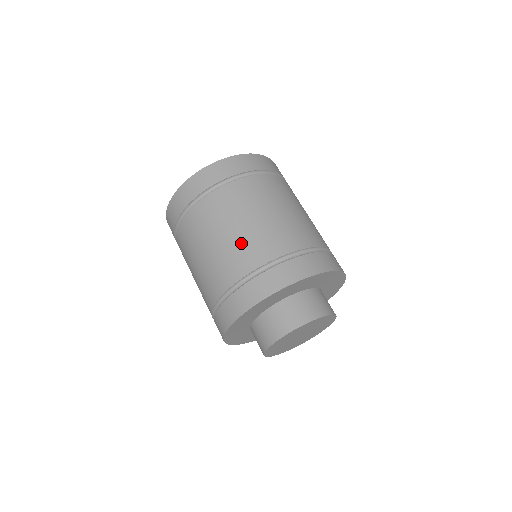
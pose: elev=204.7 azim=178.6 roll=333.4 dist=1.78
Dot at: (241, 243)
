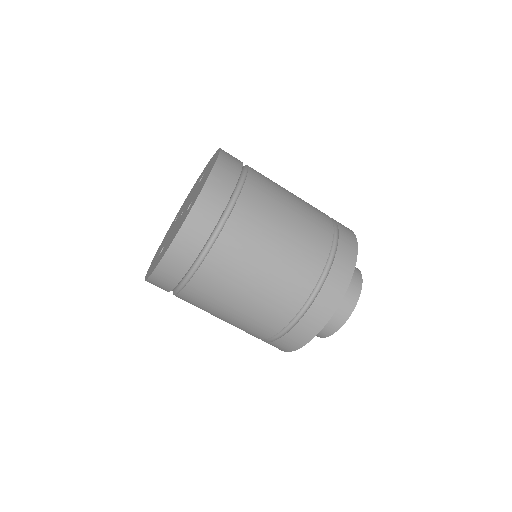
Dot at: (282, 276)
